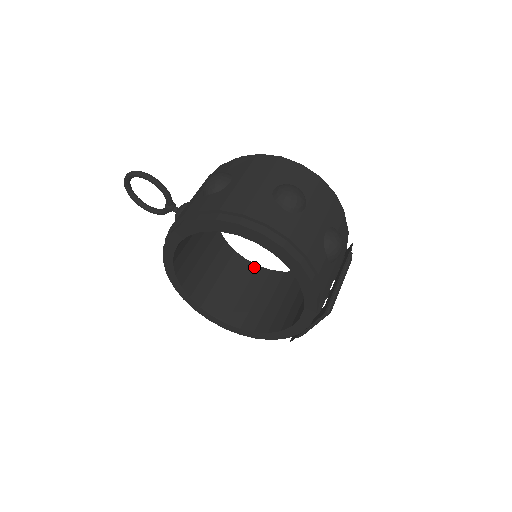
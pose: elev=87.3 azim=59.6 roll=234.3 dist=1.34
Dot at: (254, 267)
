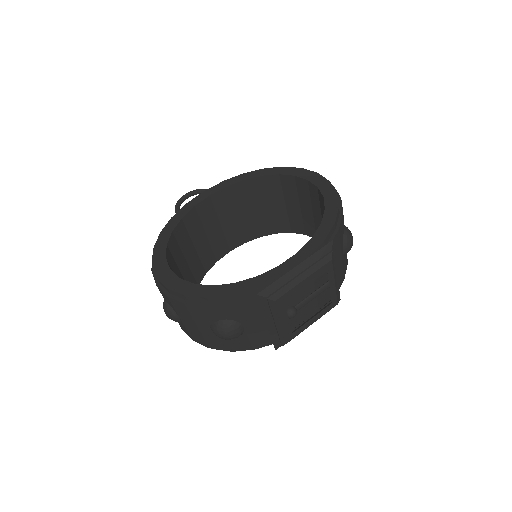
Dot at: occluded
